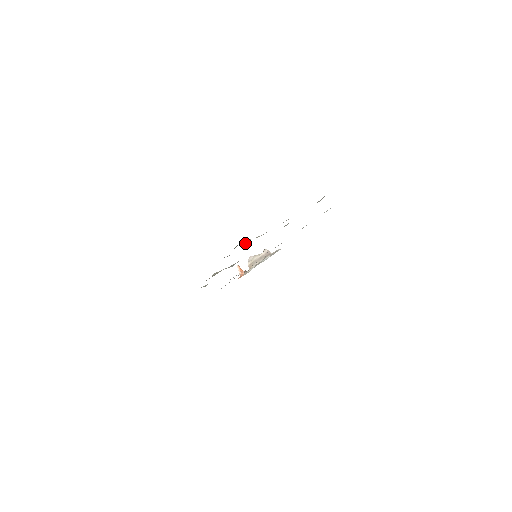
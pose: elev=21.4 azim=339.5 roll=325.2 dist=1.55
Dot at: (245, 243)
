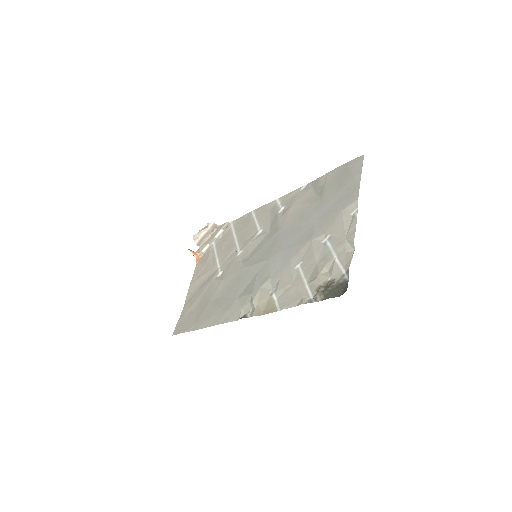
Dot at: (325, 285)
